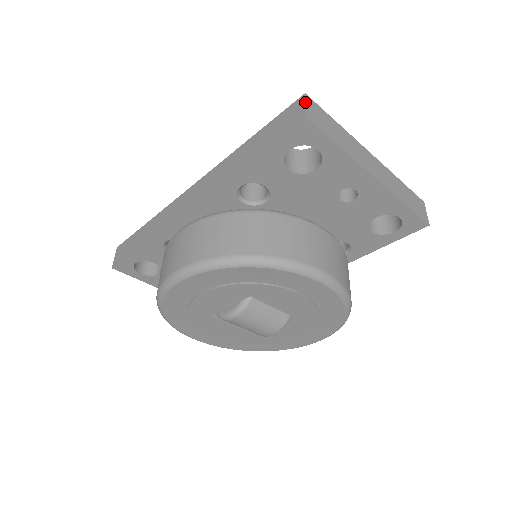
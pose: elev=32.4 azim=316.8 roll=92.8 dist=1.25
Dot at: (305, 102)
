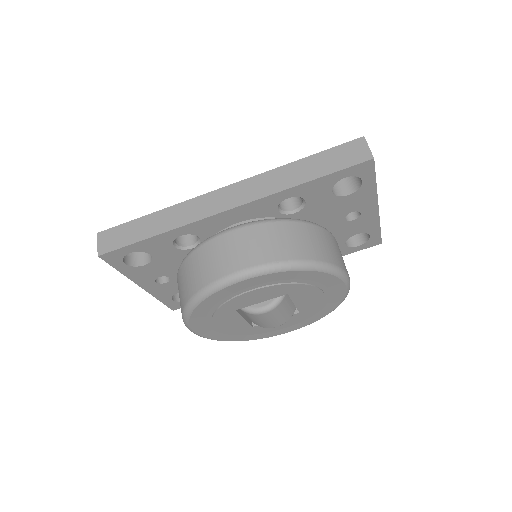
Dot at: occluded
